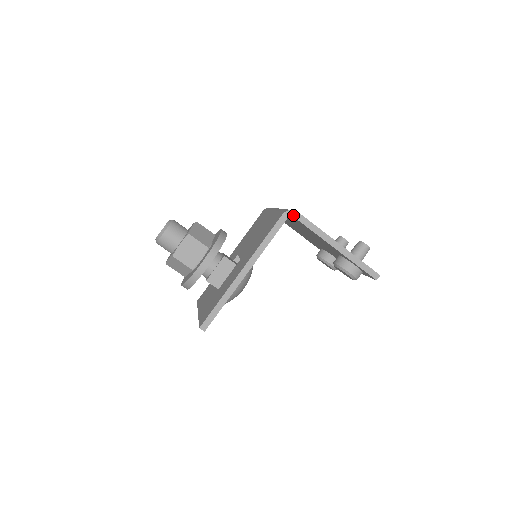
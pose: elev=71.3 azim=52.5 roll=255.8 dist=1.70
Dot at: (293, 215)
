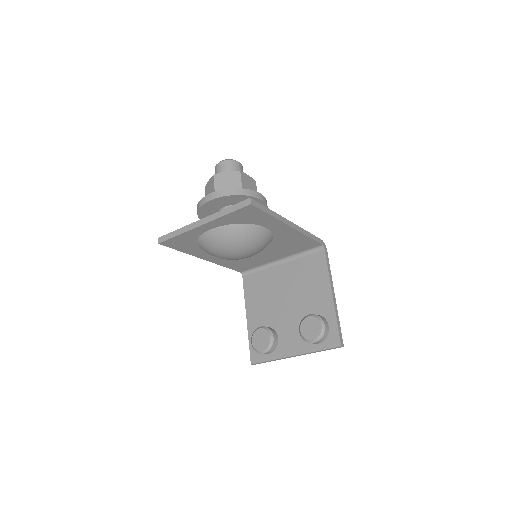
Dot at: (325, 248)
